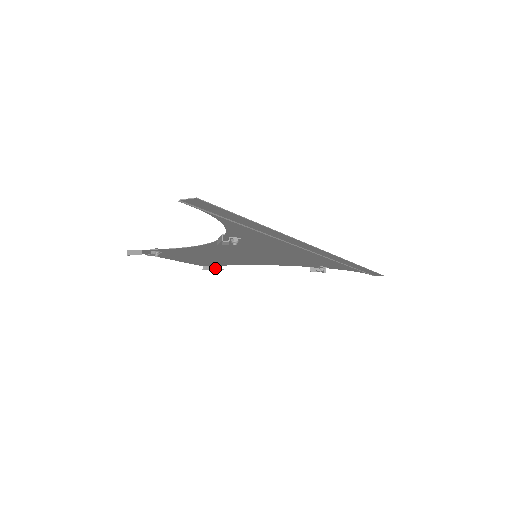
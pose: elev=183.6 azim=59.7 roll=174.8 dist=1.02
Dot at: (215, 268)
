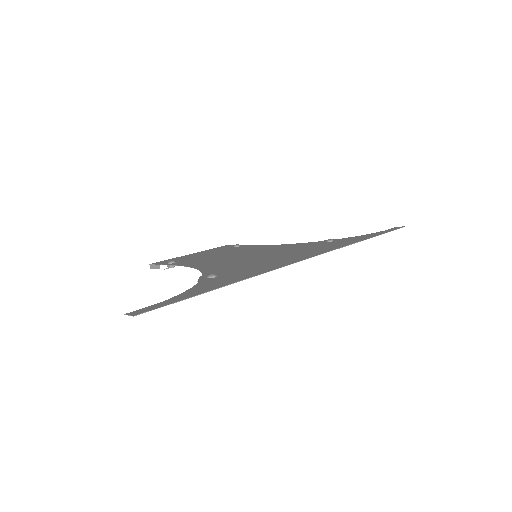
Dot at: occluded
